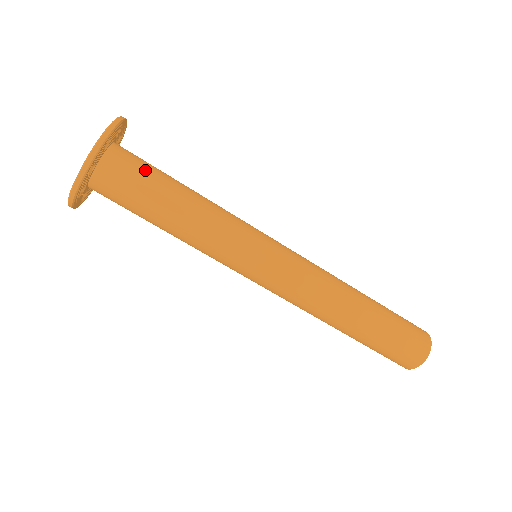
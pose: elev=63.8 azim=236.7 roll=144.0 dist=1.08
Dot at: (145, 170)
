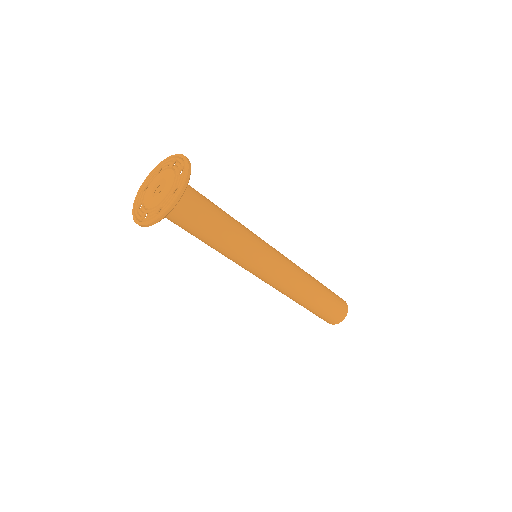
Dot at: (199, 194)
